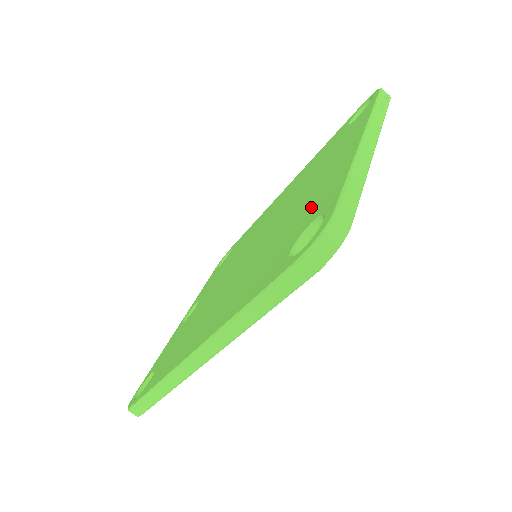
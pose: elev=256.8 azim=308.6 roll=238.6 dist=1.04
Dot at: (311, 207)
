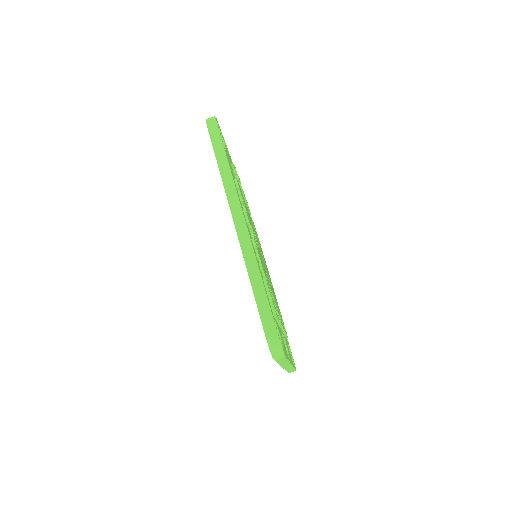
Dot at: occluded
